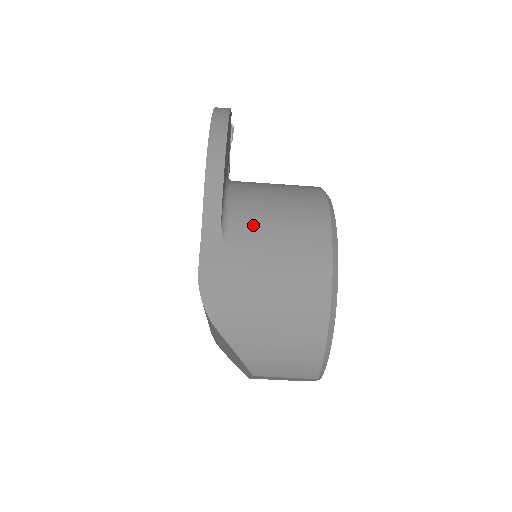
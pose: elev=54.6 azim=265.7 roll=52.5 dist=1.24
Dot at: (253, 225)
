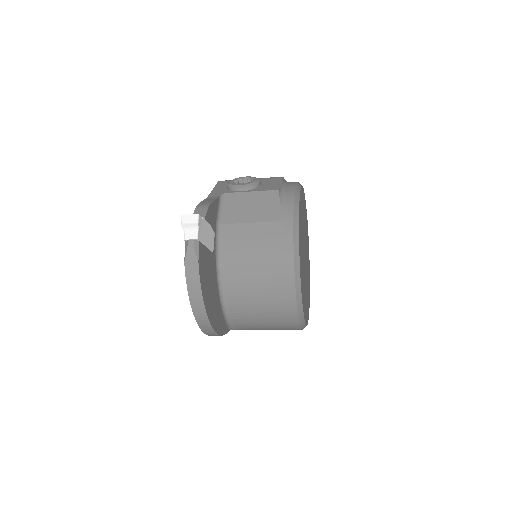
Dot at: (249, 326)
